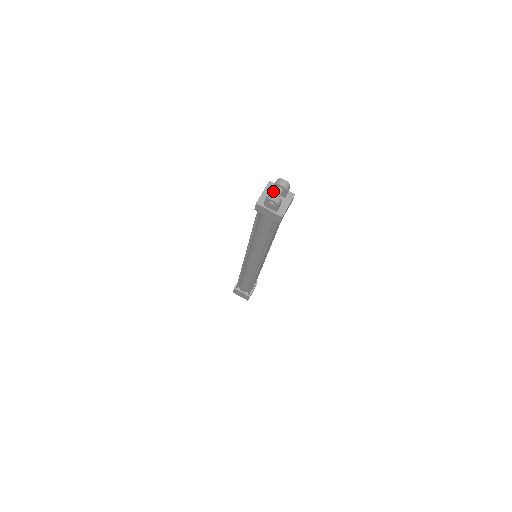
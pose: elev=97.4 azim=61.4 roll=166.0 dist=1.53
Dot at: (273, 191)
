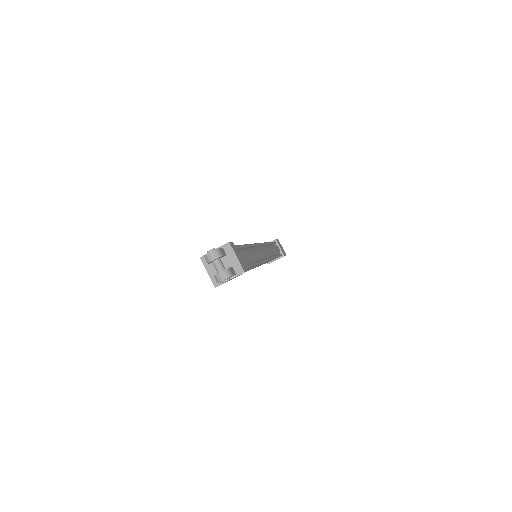
Dot at: occluded
